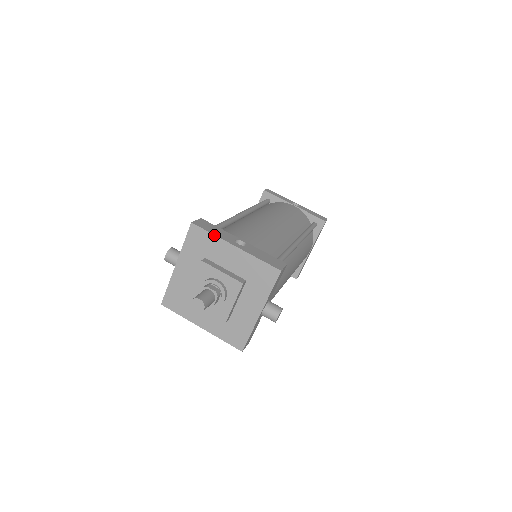
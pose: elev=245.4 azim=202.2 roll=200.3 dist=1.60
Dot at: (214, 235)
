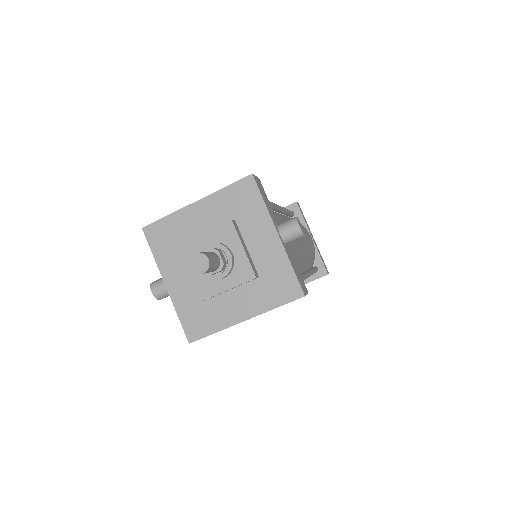
Dot at: (169, 215)
